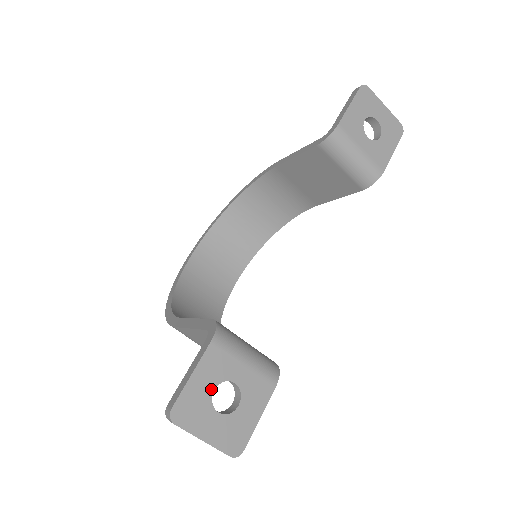
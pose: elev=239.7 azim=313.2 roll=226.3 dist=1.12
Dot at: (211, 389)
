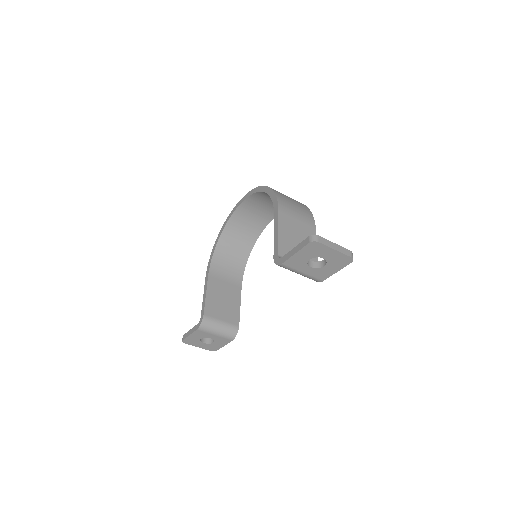
Dot at: (199, 339)
